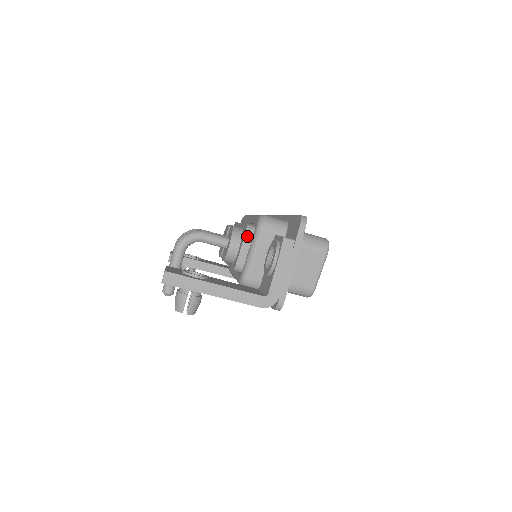
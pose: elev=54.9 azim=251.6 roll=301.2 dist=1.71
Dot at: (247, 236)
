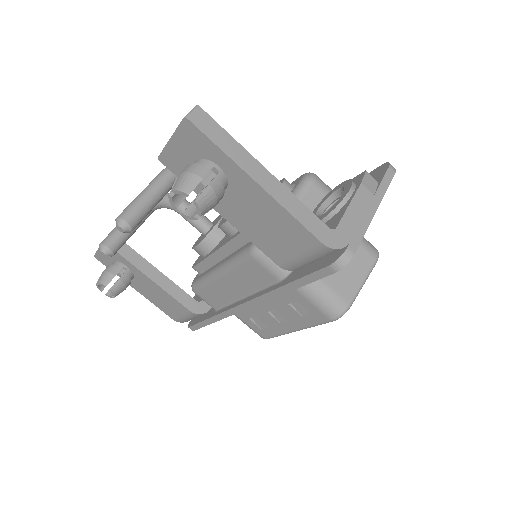
Dot at: occluded
